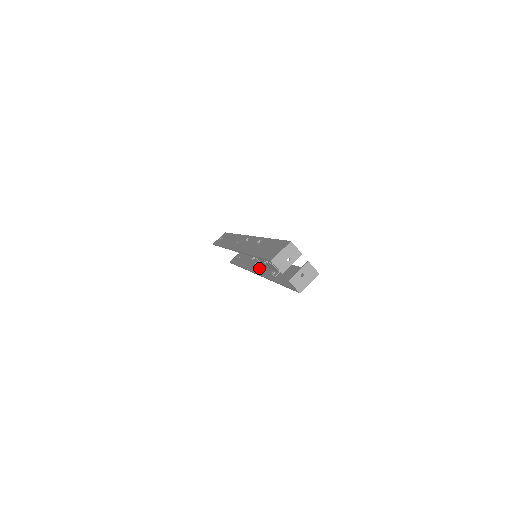
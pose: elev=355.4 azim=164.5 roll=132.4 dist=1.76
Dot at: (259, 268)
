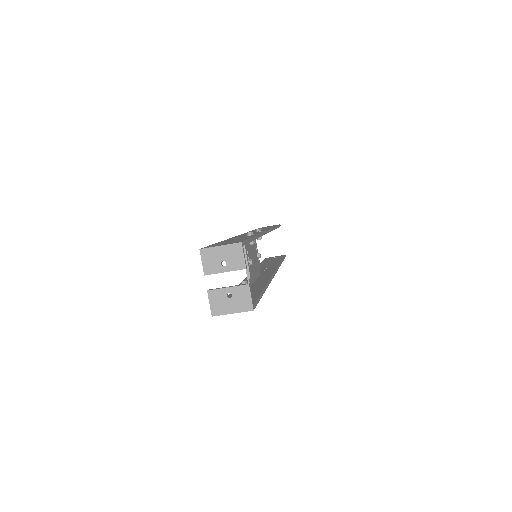
Dot at: occluded
